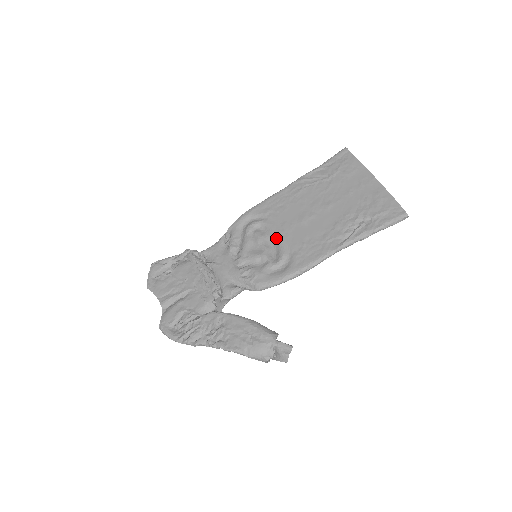
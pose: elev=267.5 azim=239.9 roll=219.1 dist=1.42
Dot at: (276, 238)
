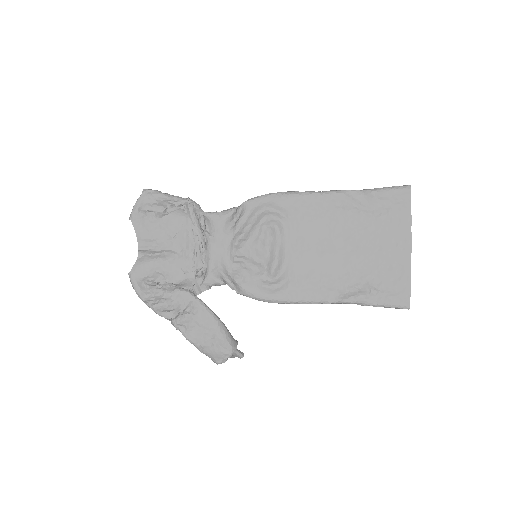
Dot at: (285, 251)
